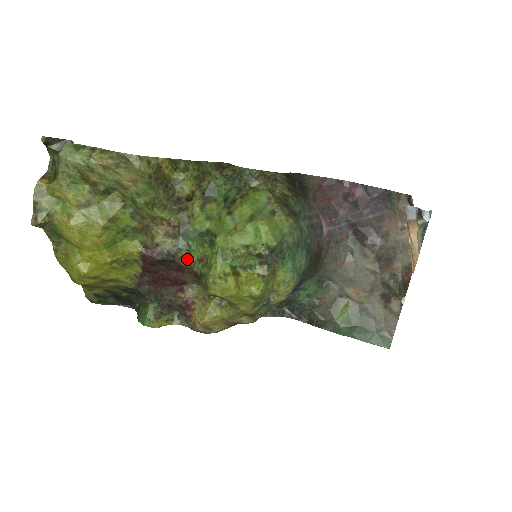
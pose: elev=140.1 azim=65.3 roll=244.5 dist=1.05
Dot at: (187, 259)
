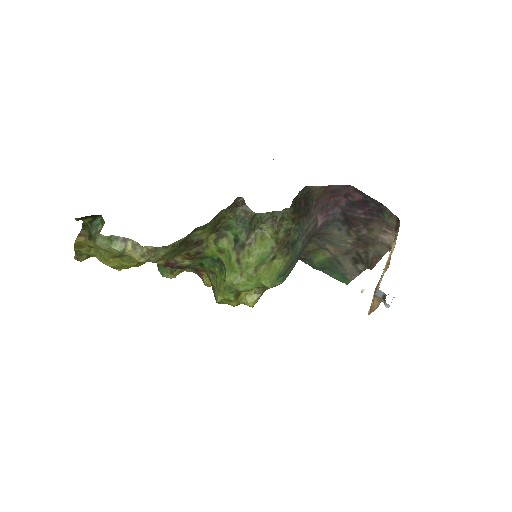
Dot at: (200, 268)
